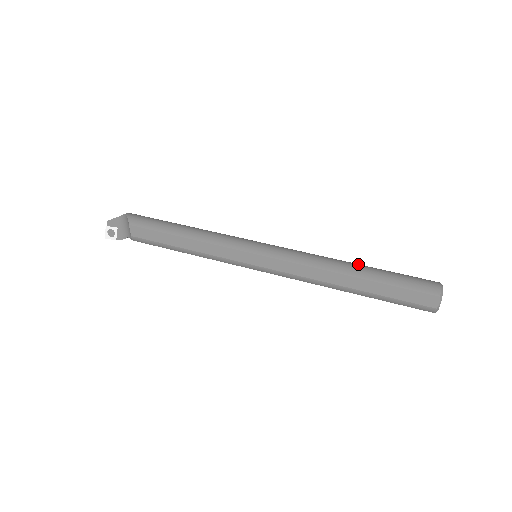
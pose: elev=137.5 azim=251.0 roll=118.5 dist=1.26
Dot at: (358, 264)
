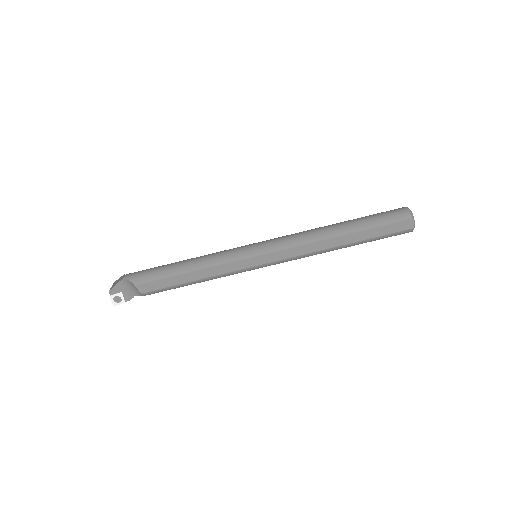
Dot at: (340, 223)
